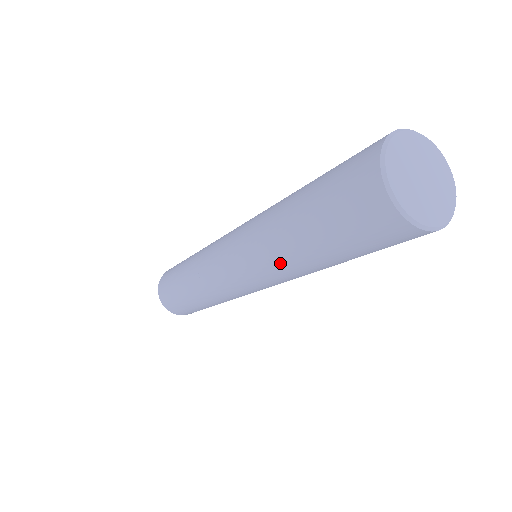
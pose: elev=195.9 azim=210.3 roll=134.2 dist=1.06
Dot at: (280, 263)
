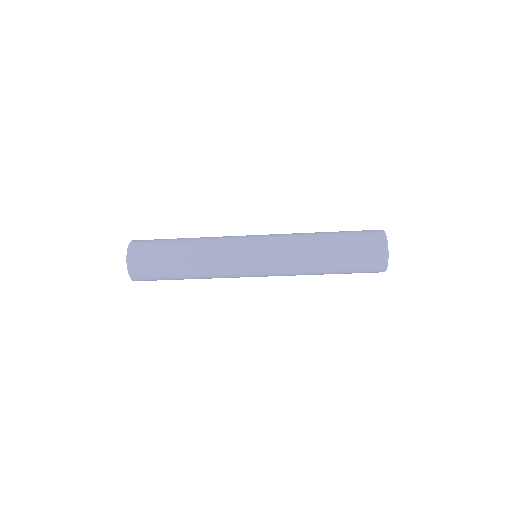
Dot at: (303, 274)
